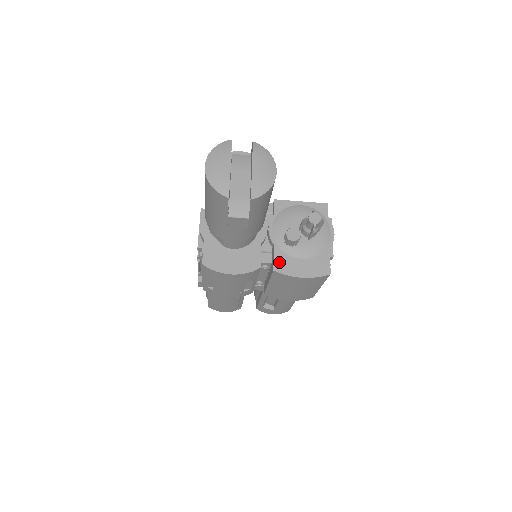
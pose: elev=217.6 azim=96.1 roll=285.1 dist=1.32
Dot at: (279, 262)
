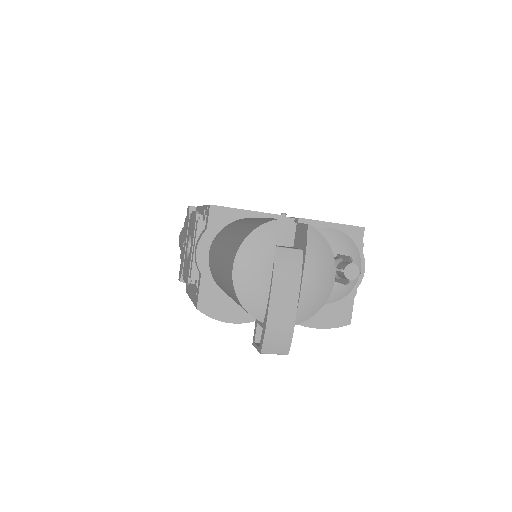
Dot at: occluded
